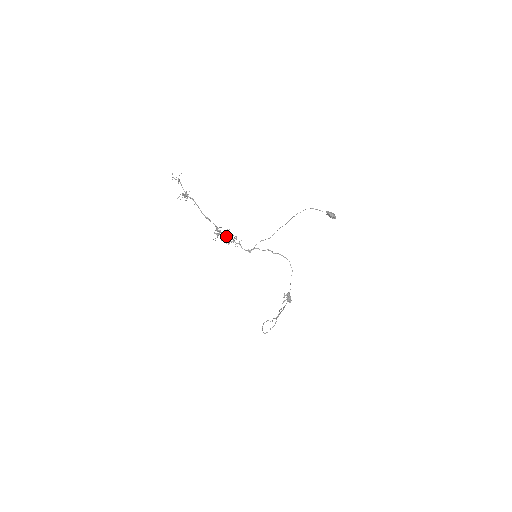
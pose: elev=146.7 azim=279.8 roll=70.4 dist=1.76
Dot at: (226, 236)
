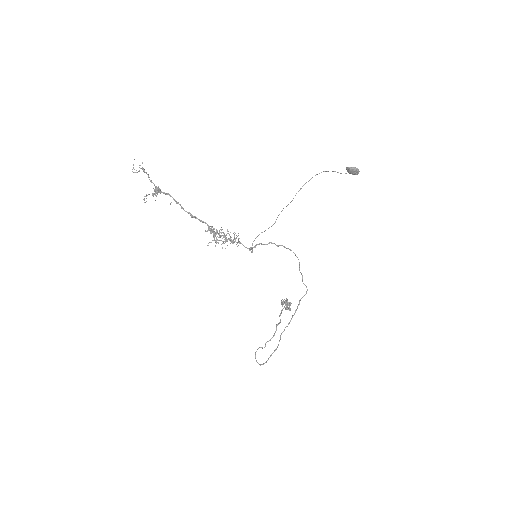
Dot at: (220, 237)
